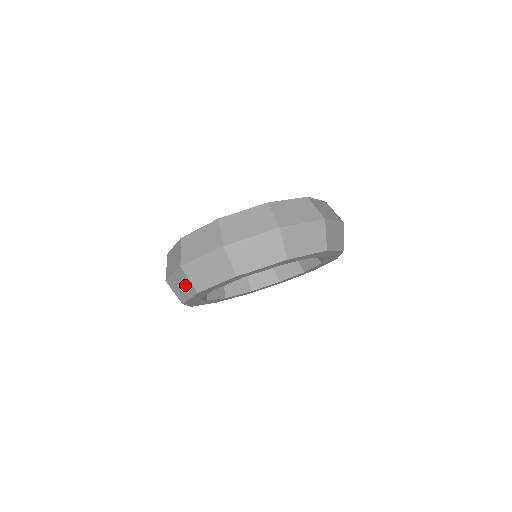
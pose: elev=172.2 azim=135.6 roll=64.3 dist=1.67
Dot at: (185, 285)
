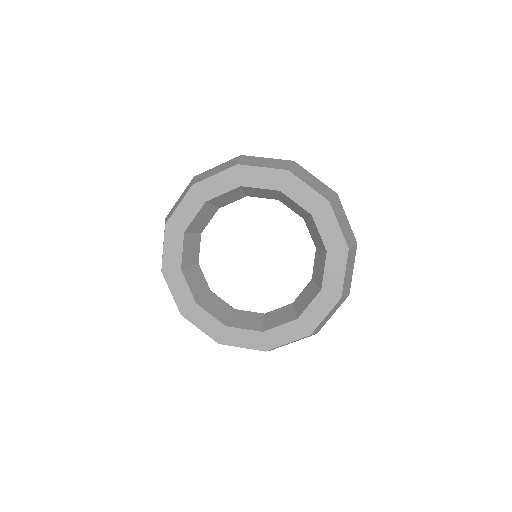
Dot at: occluded
